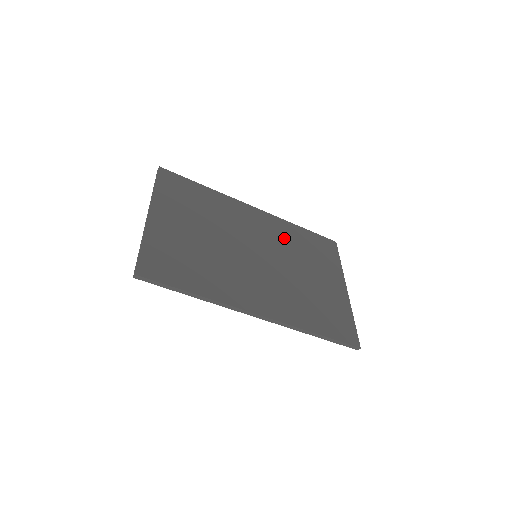
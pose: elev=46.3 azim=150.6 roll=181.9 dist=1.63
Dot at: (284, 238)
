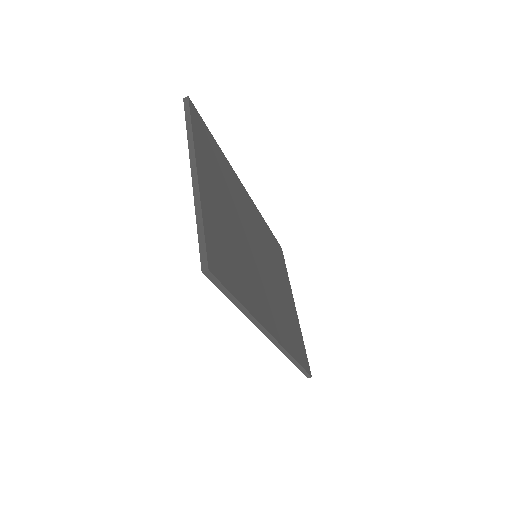
Dot at: (264, 236)
